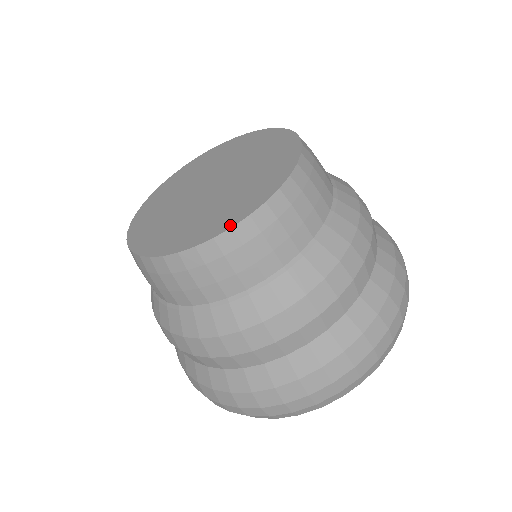
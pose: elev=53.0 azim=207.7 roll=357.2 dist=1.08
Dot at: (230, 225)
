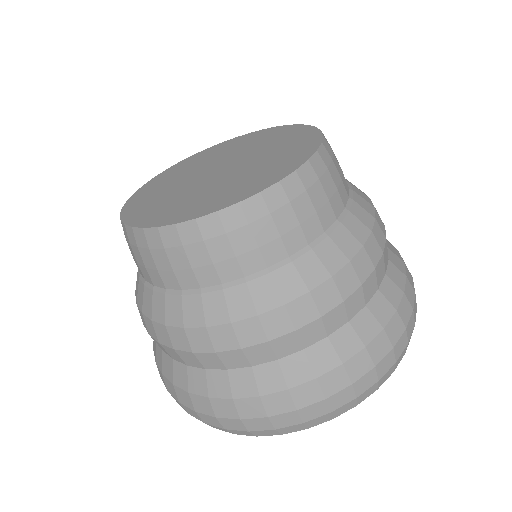
Dot at: (317, 143)
